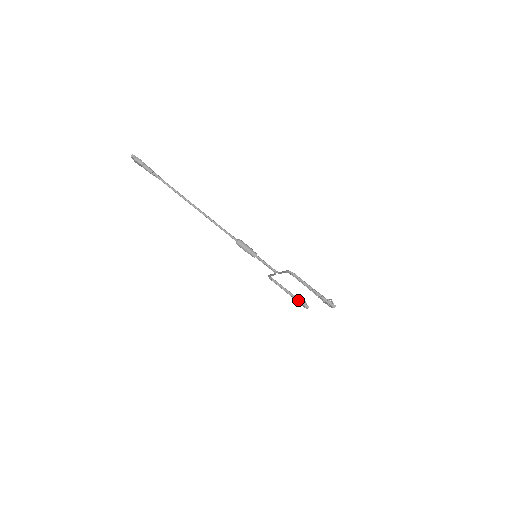
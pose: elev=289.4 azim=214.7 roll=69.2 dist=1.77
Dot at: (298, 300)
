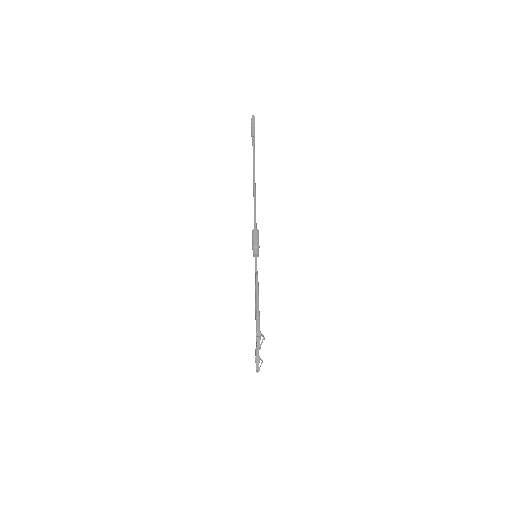
Dot at: (257, 351)
